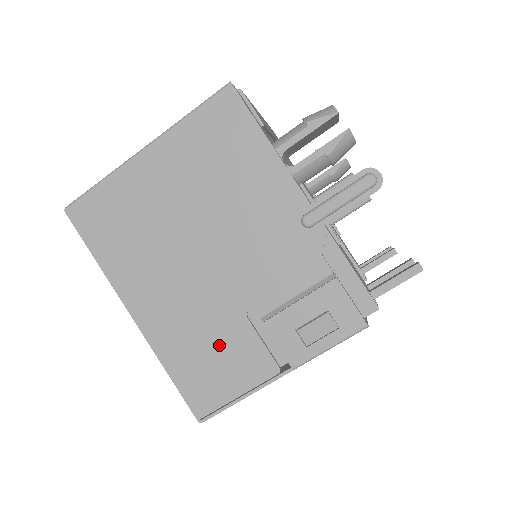
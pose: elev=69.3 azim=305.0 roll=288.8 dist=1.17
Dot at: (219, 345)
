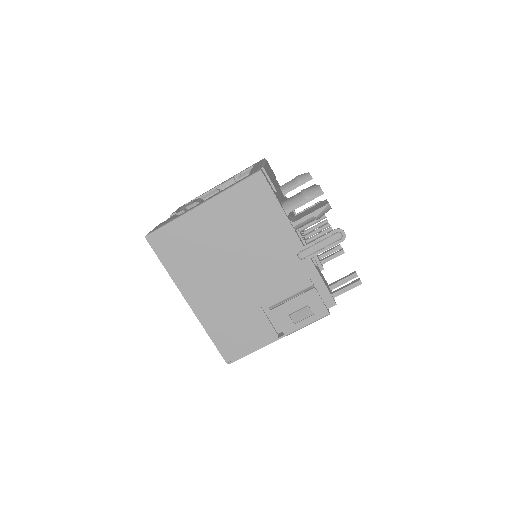
Dot at: (243, 322)
